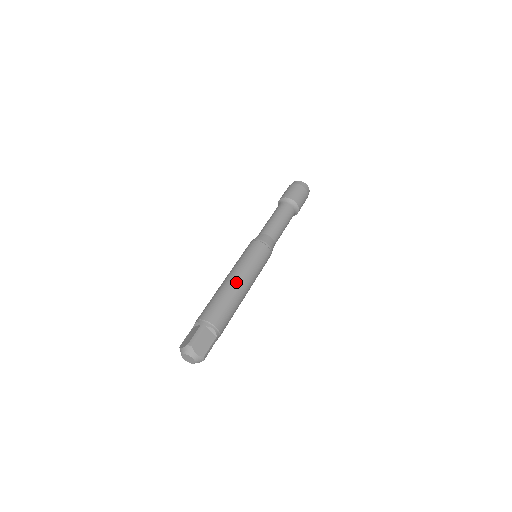
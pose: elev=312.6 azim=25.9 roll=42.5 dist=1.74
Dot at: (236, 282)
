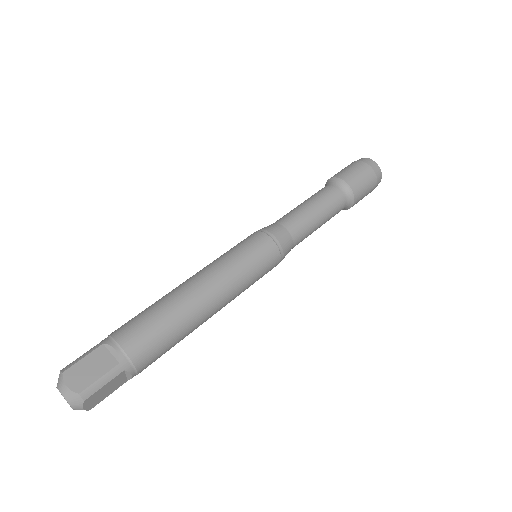
Dot at: (189, 282)
